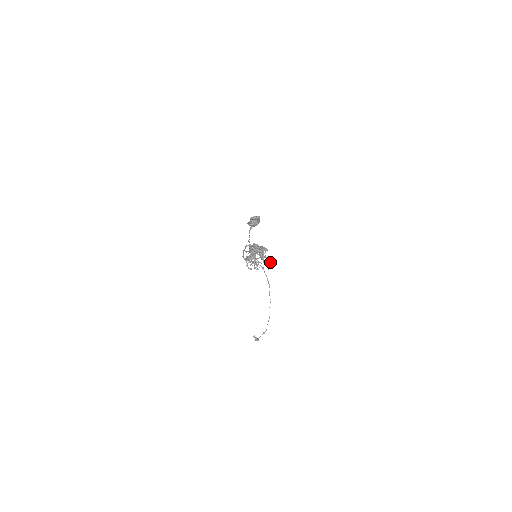
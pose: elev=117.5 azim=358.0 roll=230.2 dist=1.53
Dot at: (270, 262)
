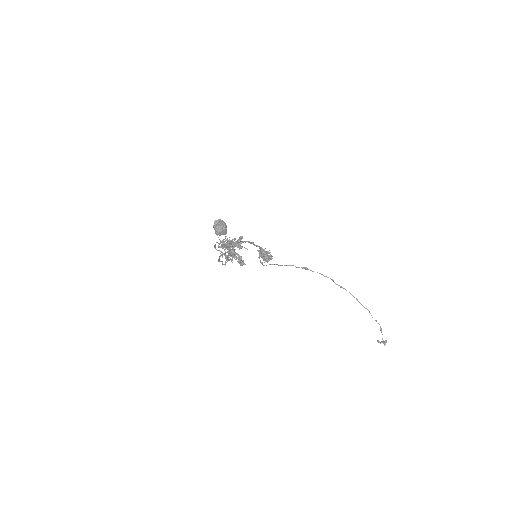
Dot at: occluded
